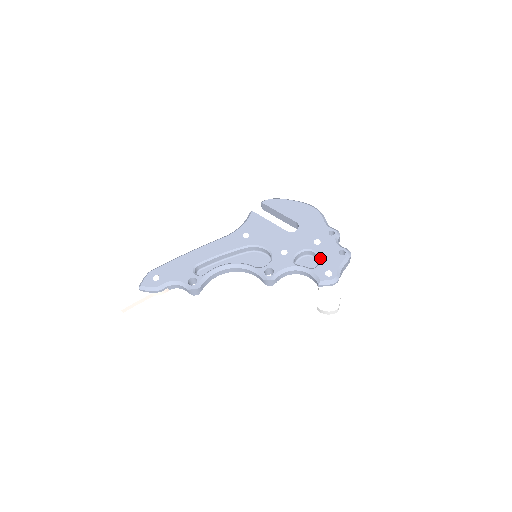
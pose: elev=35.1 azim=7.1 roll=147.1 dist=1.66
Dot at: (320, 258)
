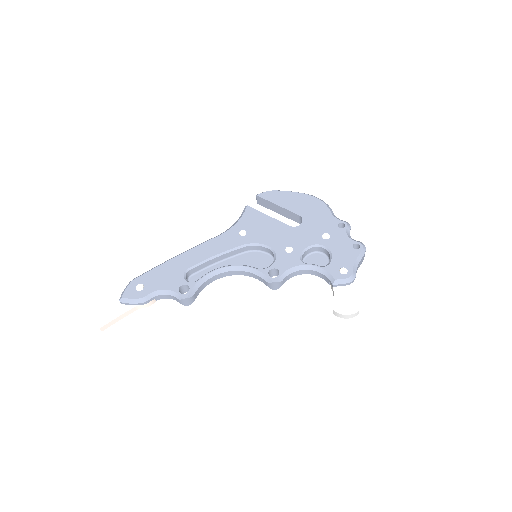
Dot at: (331, 254)
